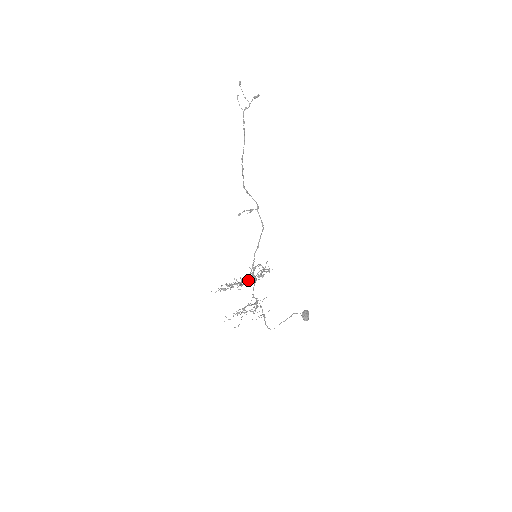
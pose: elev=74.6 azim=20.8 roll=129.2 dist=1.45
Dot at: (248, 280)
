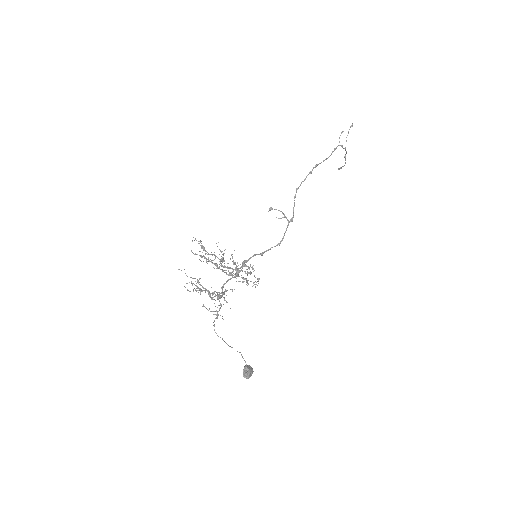
Dot at: (235, 262)
